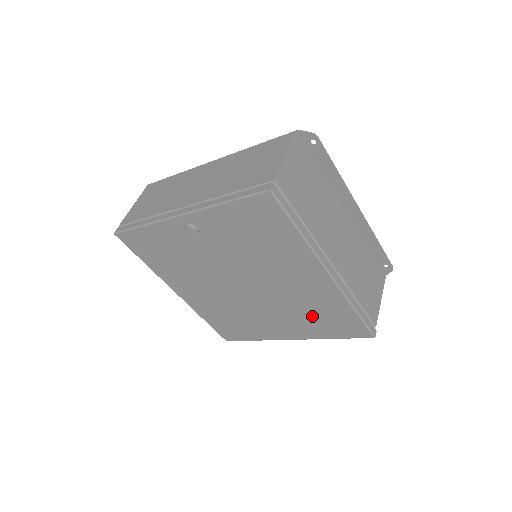
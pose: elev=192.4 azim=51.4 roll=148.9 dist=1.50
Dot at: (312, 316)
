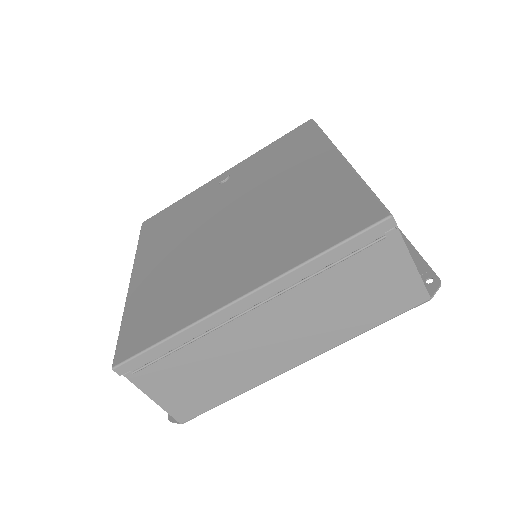
Dot at: (300, 223)
